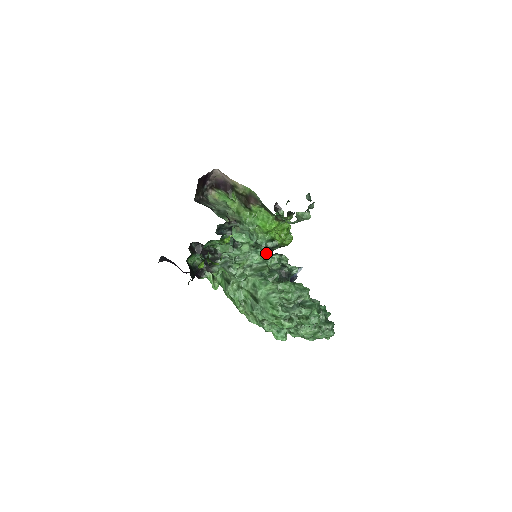
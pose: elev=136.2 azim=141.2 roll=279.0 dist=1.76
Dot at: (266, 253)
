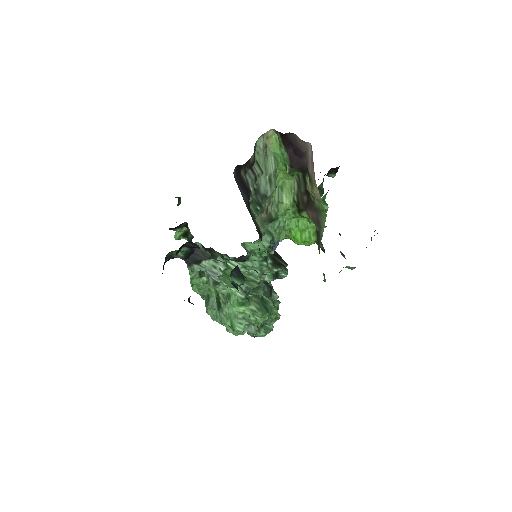
Dot at: (270, 263)
